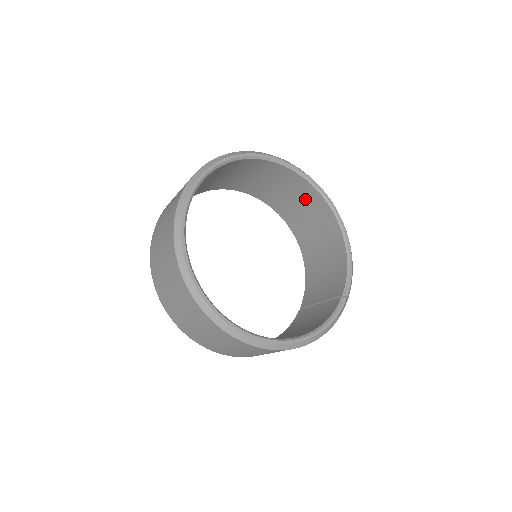
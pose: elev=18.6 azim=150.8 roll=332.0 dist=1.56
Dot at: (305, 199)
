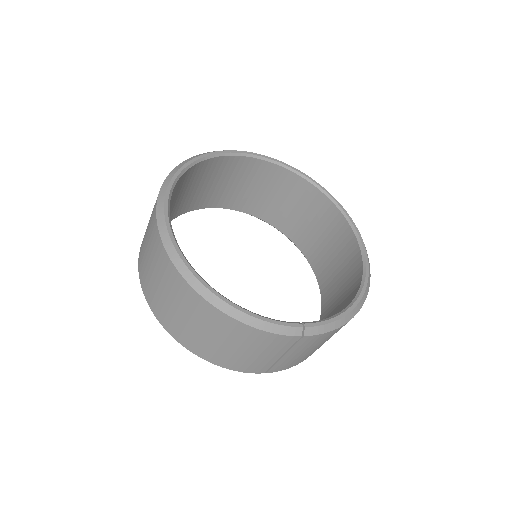
Dot at: (347, 265)
